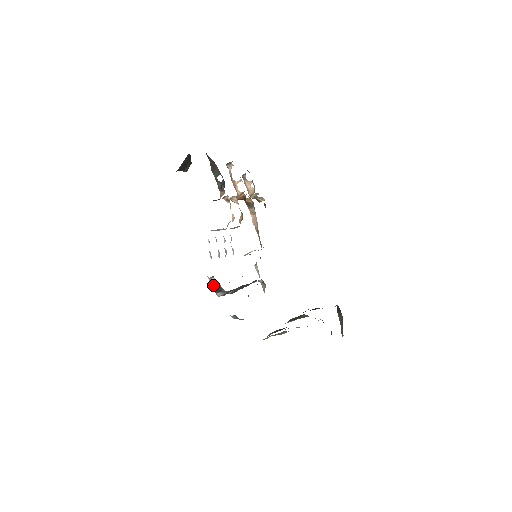
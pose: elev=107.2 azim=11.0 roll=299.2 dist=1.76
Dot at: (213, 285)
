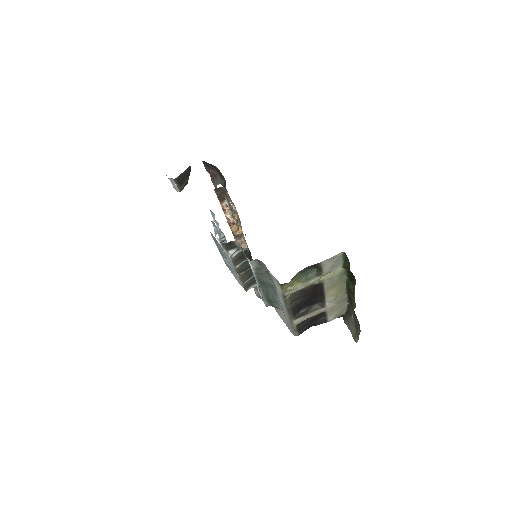
Dot at: (225, 243)
